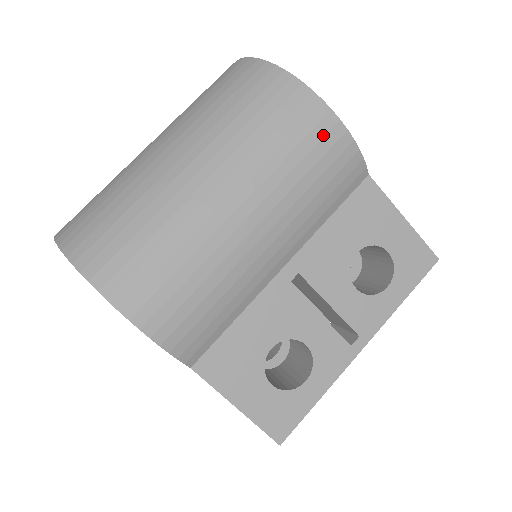
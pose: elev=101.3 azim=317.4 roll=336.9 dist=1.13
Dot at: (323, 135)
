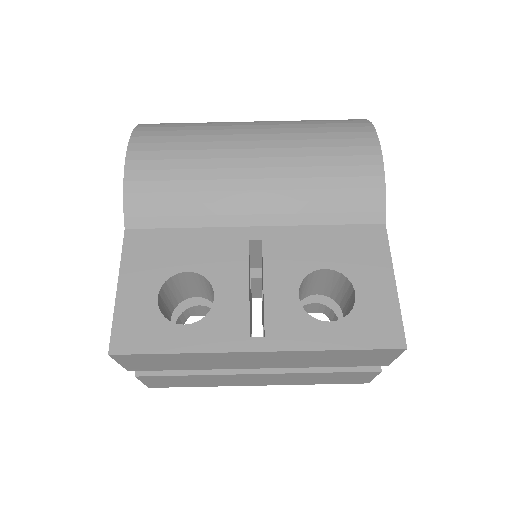
Dot at: (360, 154)
